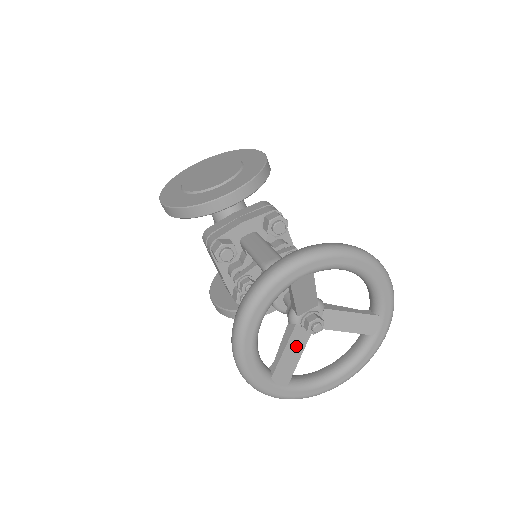
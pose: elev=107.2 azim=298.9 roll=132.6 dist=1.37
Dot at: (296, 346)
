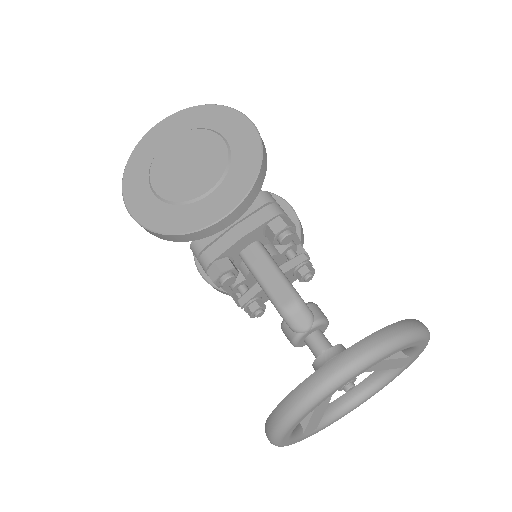
Dot at: occluded
